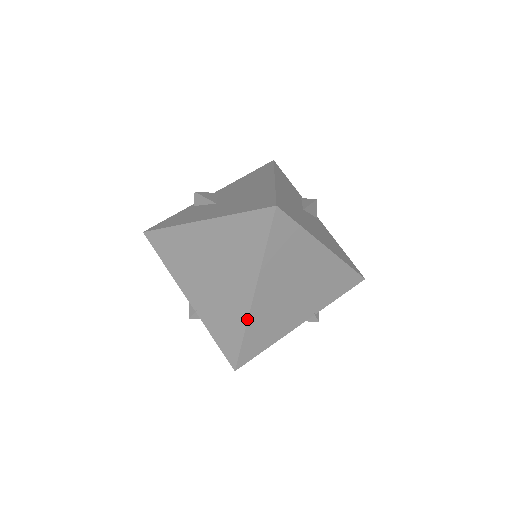
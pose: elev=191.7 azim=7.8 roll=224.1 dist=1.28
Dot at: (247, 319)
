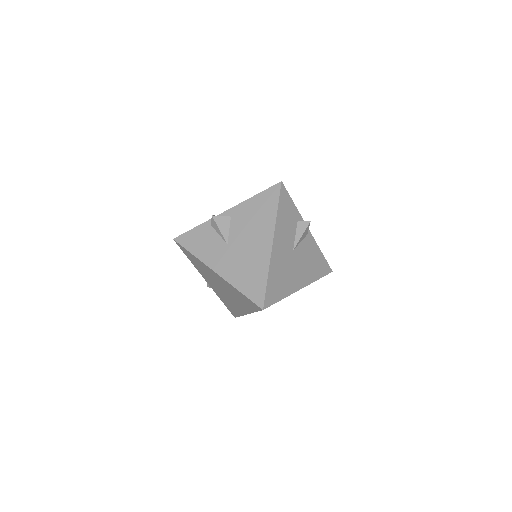
Dot at: (243, 315)
